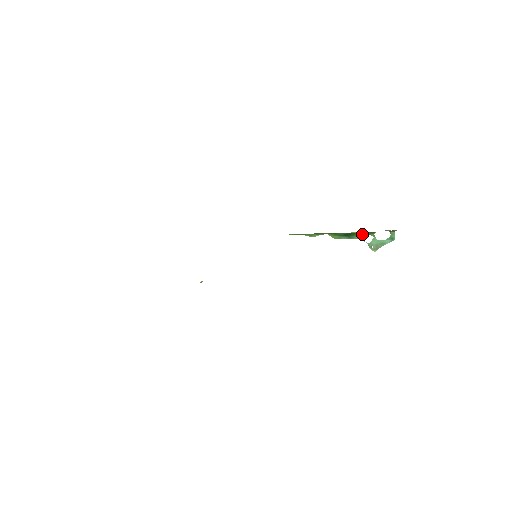
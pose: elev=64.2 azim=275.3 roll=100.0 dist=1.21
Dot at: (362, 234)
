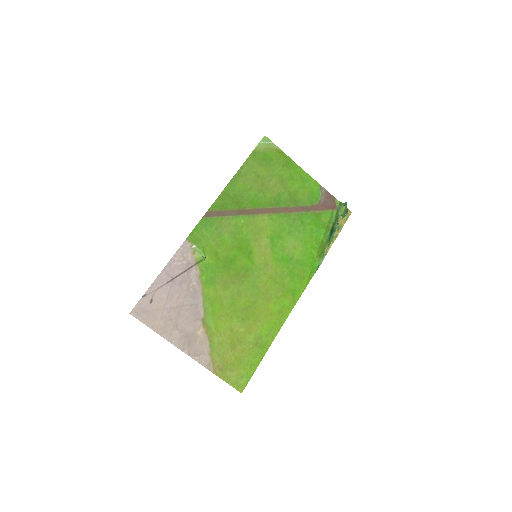
Dot at: (336, 223)
